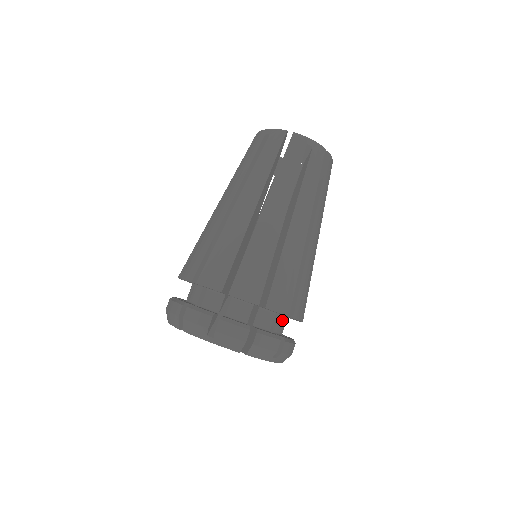
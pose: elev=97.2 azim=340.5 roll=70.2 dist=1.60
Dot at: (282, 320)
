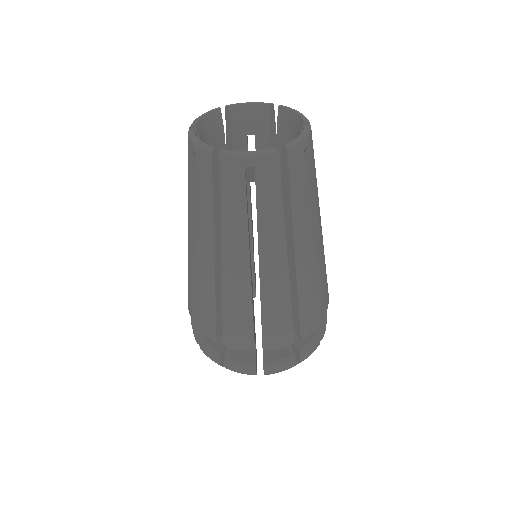
Dot at: occluded
